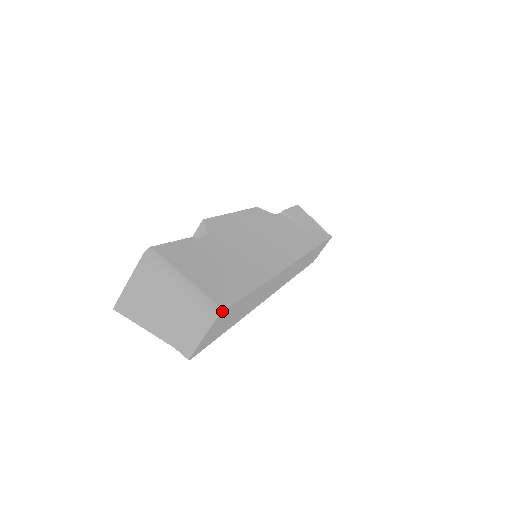
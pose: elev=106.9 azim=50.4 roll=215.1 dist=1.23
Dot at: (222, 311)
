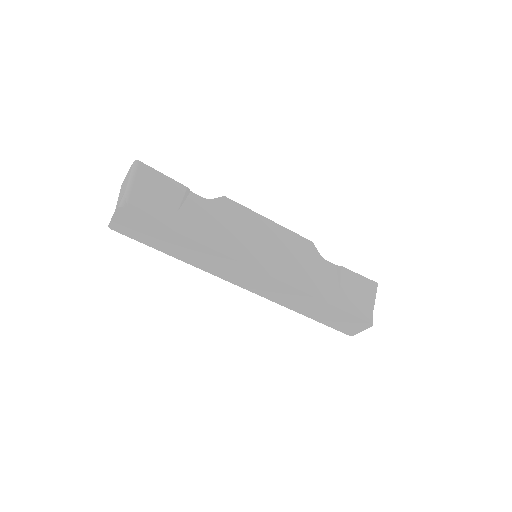
Dot at: (124, 207)
